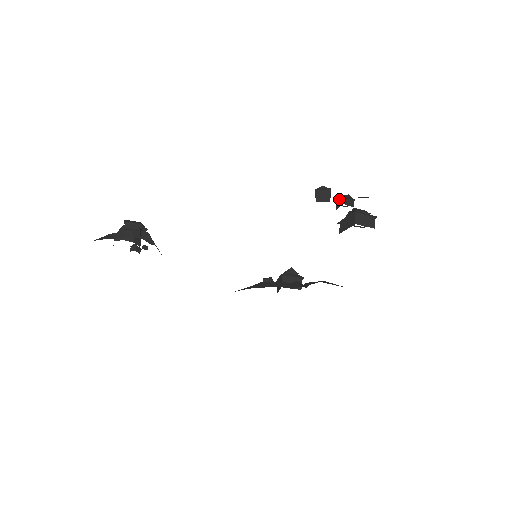
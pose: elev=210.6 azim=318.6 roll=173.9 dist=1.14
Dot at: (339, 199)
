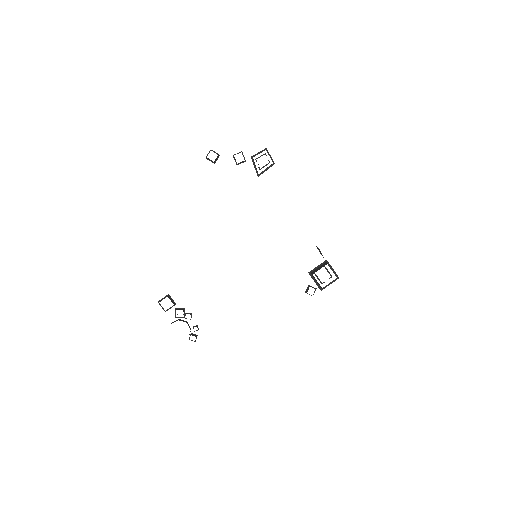
Dot at: (235, 160)
